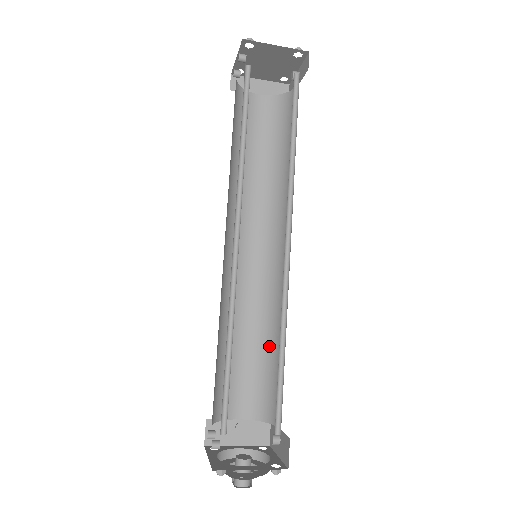
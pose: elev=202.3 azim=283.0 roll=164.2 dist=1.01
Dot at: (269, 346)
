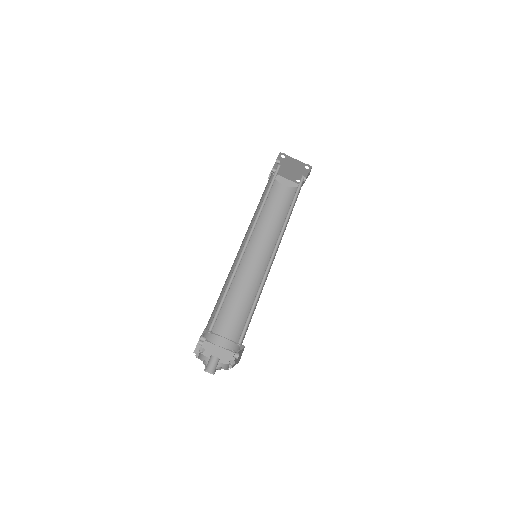
Dot at: (249, 309)
